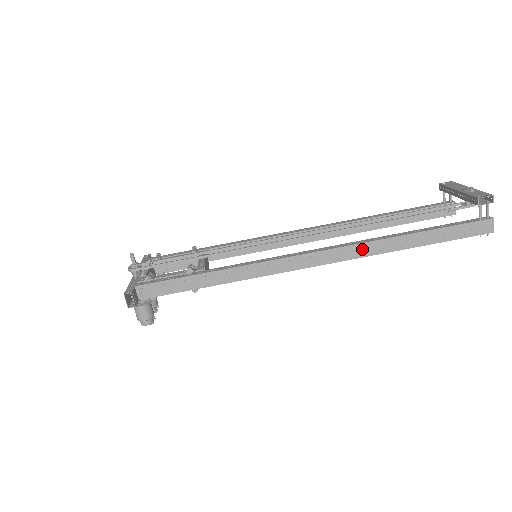
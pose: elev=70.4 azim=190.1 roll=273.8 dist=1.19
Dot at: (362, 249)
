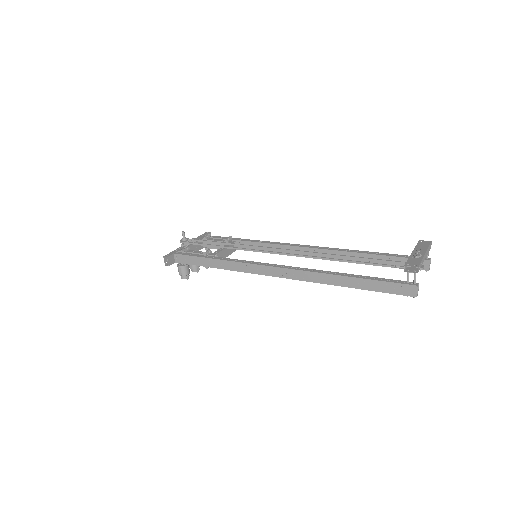
Dot at: (310, 276)
